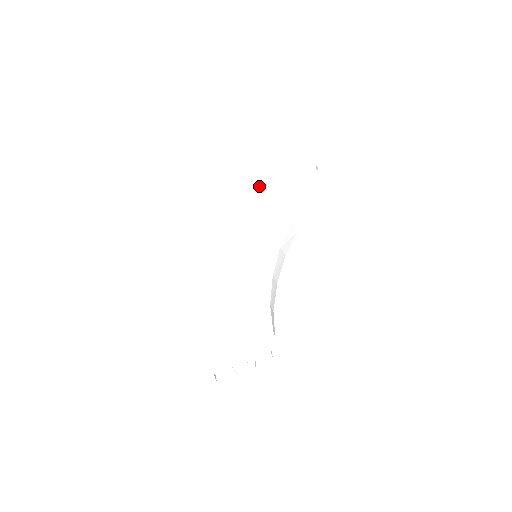
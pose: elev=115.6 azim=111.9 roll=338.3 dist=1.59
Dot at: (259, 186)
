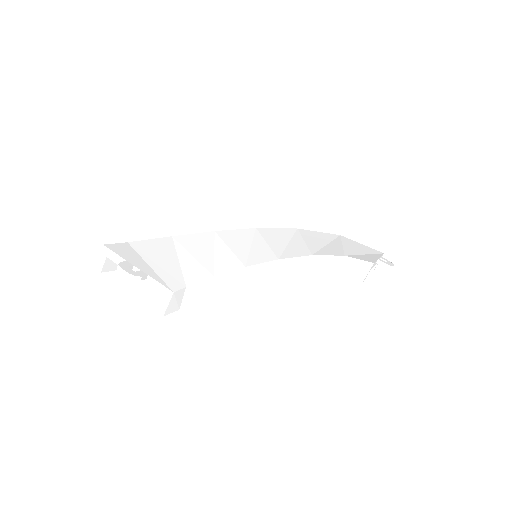
Dot at: (325, 235)
